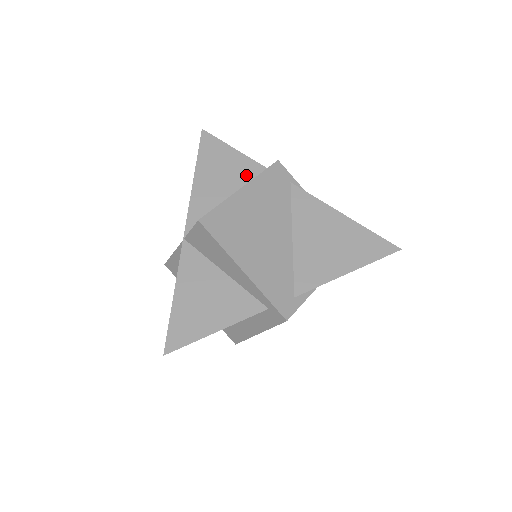
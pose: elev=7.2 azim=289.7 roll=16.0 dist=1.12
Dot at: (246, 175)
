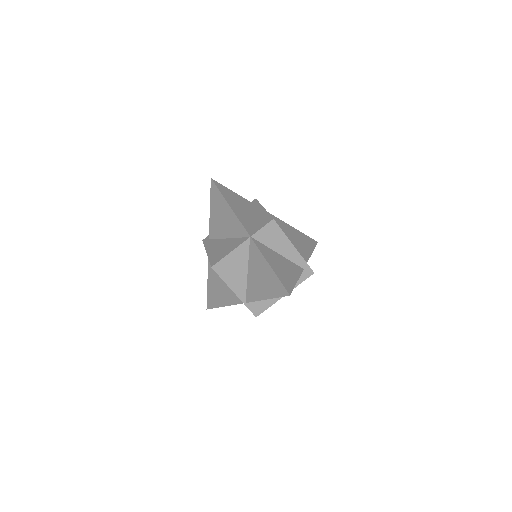
Dot at: (248, 205)
